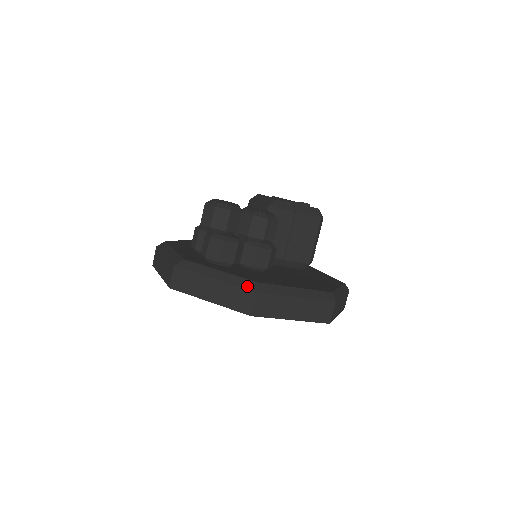
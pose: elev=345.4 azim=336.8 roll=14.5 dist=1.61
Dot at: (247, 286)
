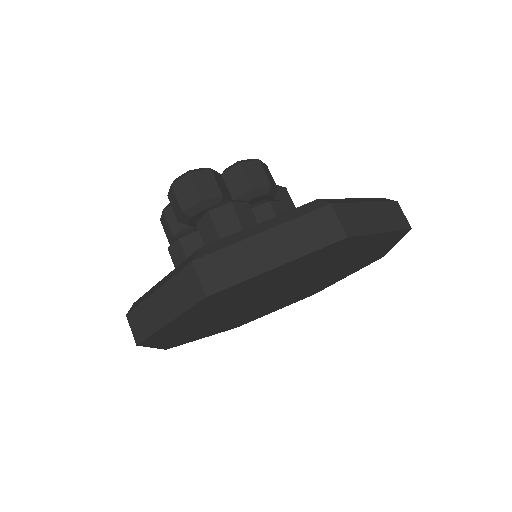
Dot at: (312, 208)
